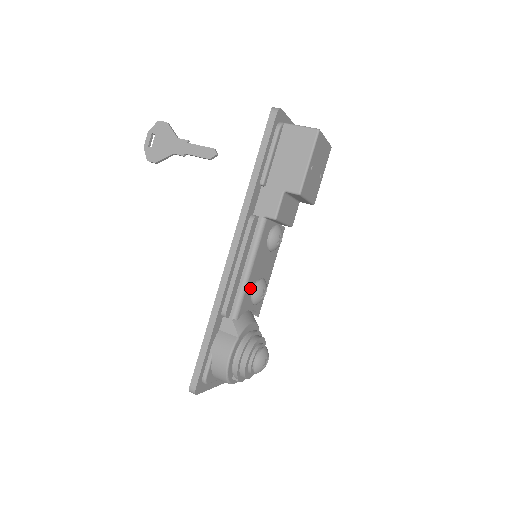
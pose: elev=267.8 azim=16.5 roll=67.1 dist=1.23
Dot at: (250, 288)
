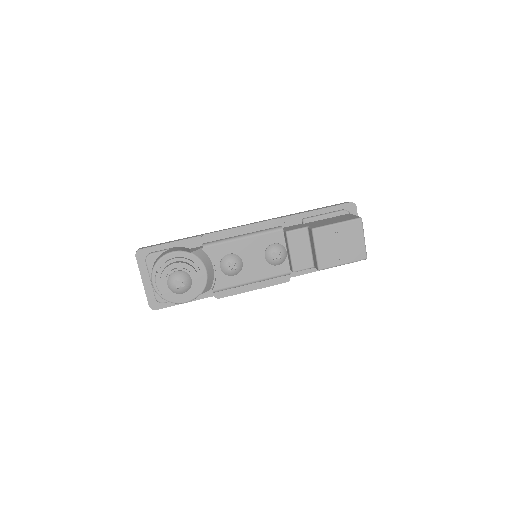
Dot at: (230, 250)
